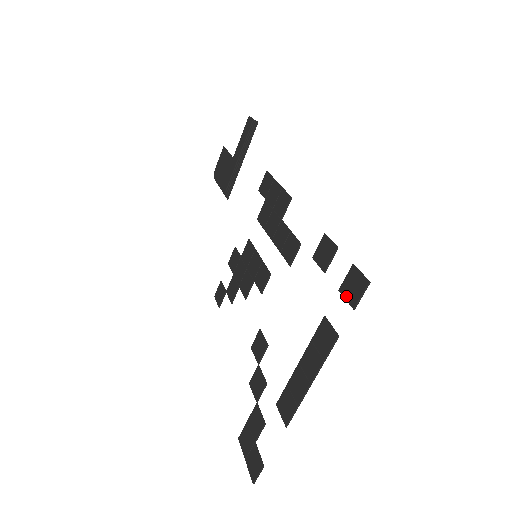
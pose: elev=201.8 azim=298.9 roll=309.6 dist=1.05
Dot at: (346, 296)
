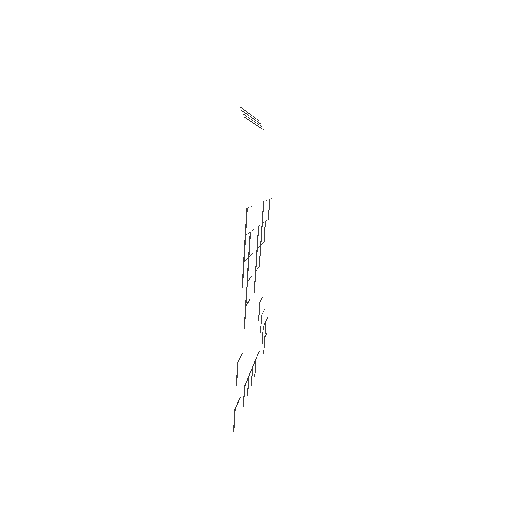
Dot at: occluded
